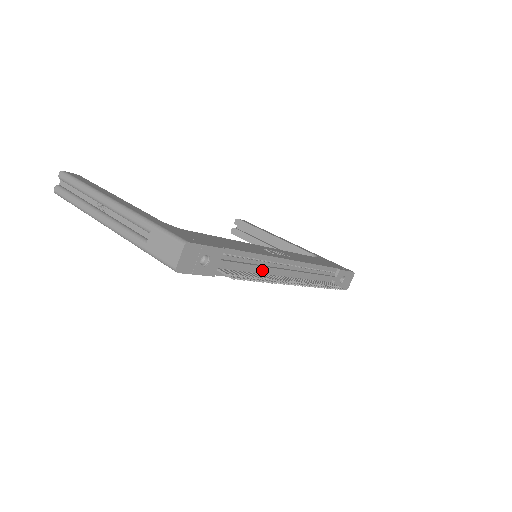
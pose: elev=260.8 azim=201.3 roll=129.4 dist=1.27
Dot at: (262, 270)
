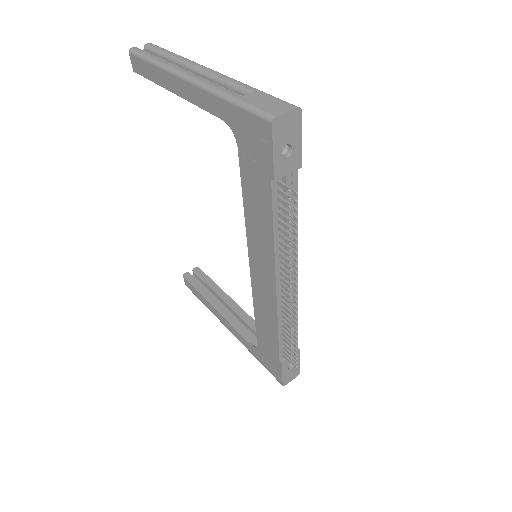
Dot at: occluded
